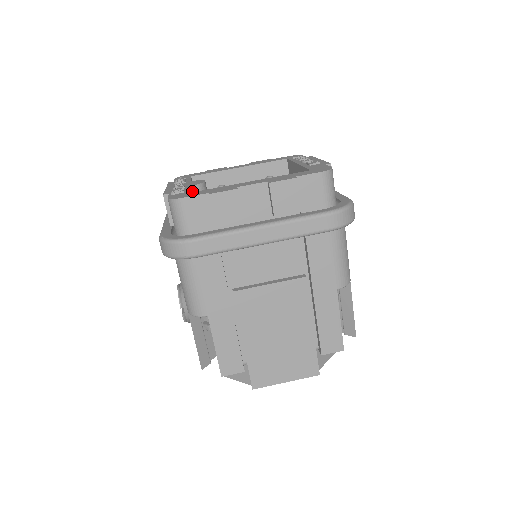
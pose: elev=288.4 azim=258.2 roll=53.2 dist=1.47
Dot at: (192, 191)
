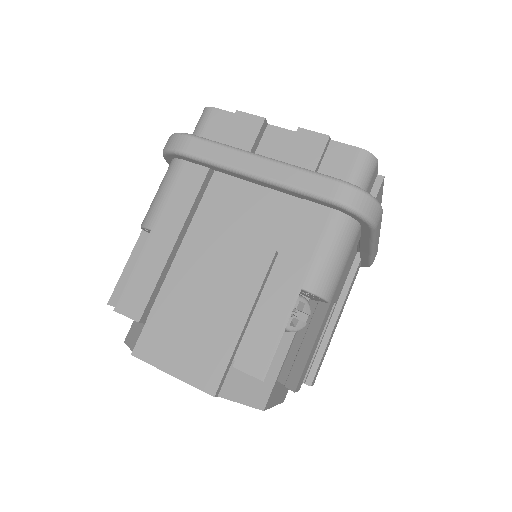
Dot at: occluded
